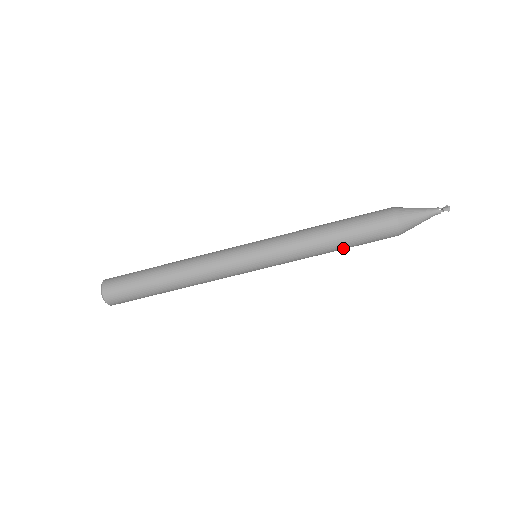
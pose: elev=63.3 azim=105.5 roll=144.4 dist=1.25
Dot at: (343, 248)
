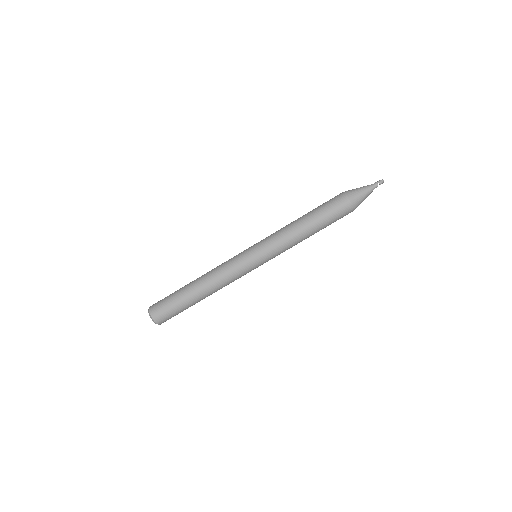
Dot at: (312, 222)
